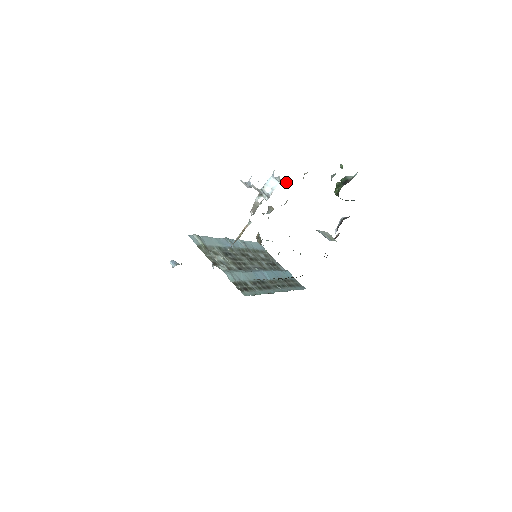
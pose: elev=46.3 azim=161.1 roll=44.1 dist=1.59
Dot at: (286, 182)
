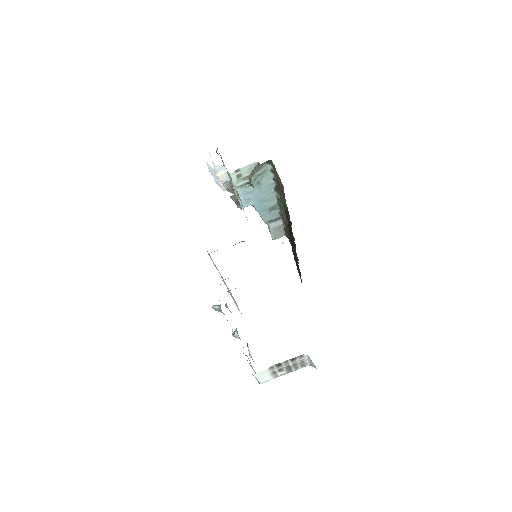
Dot at: occluded
